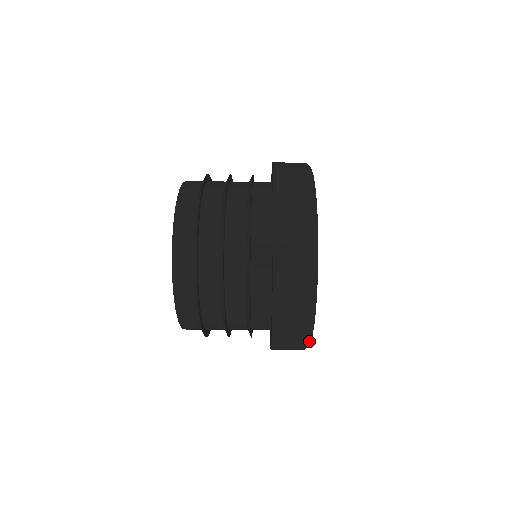
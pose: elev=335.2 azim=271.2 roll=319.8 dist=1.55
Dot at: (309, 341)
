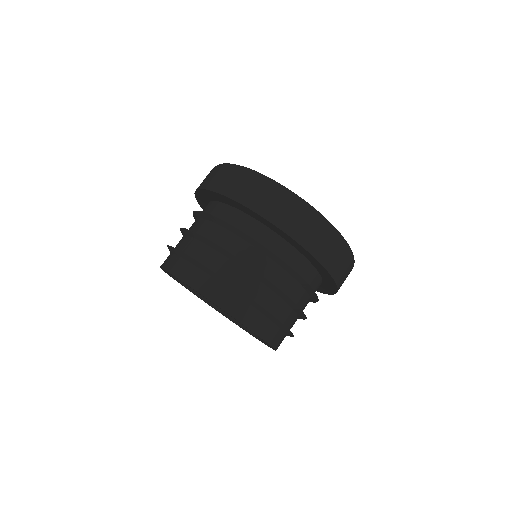
Dot at: occluded
